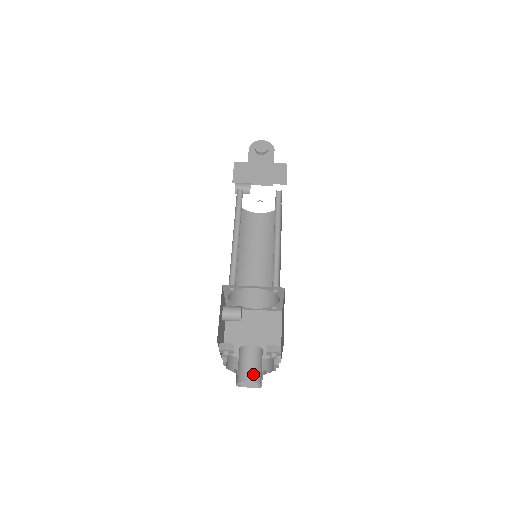
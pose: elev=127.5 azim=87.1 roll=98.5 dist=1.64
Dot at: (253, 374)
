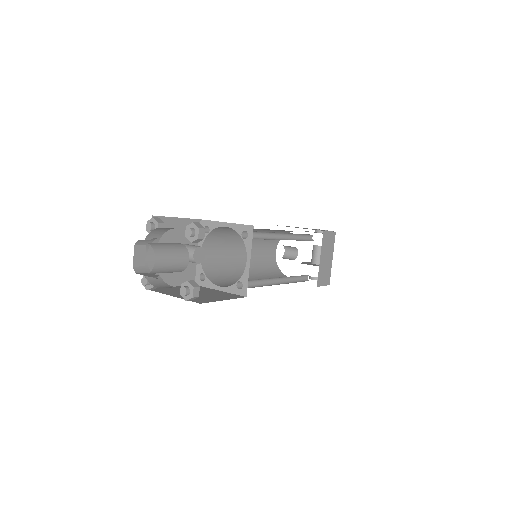
Dot at: (157, 244)
